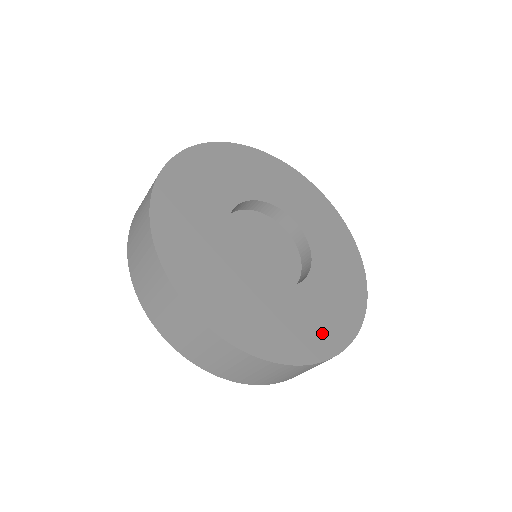
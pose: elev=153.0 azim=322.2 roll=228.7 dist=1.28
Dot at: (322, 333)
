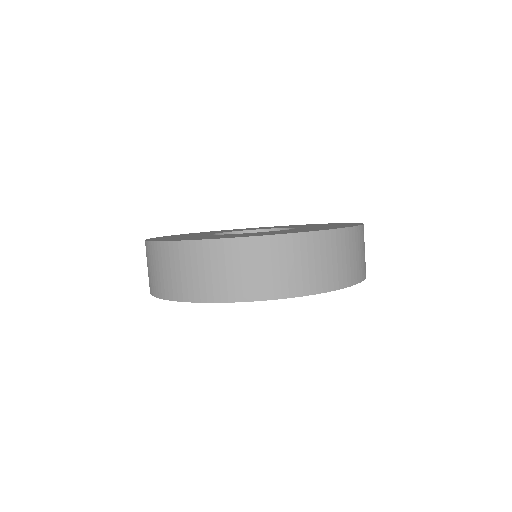
Dot at: occluded
